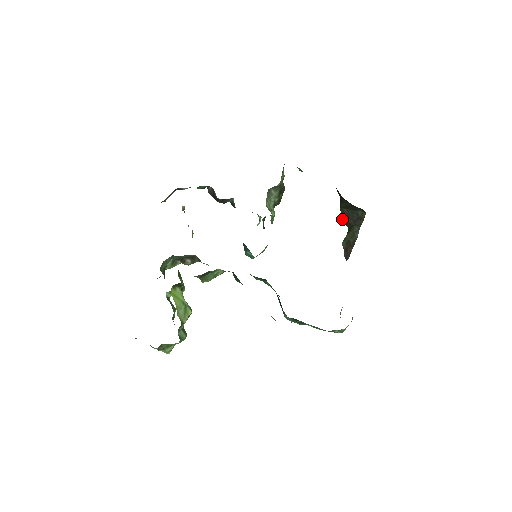
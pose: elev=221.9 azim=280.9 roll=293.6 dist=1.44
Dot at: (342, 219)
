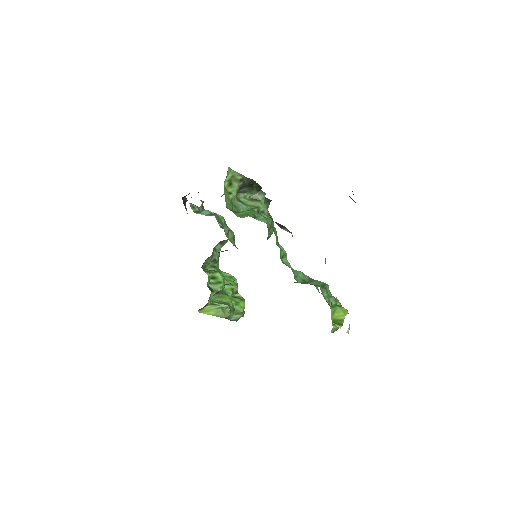
Dot at: occluded
